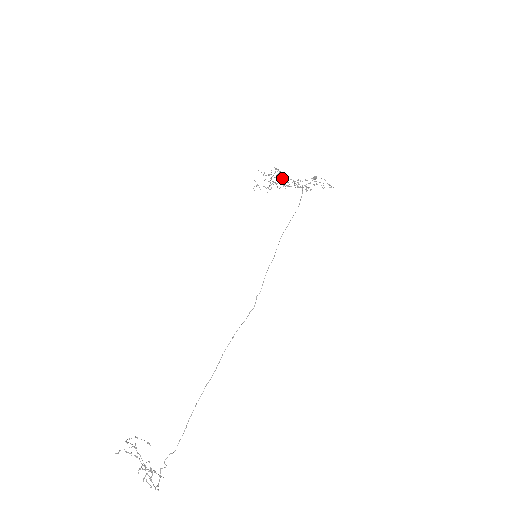
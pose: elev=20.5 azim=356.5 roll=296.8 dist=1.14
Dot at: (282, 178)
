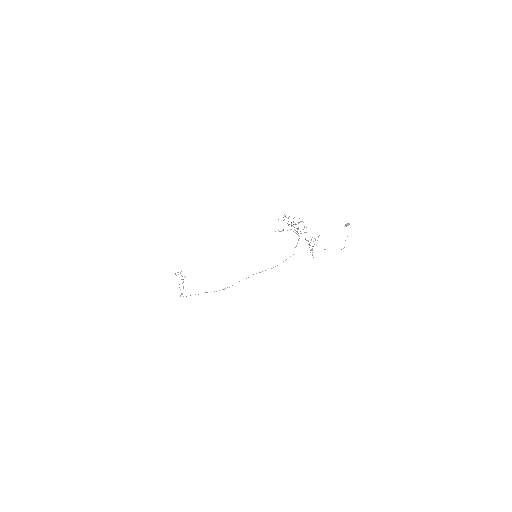
Dot at: (298, 228)
